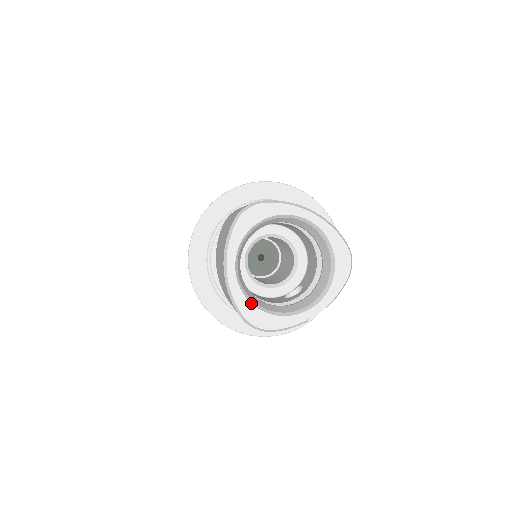
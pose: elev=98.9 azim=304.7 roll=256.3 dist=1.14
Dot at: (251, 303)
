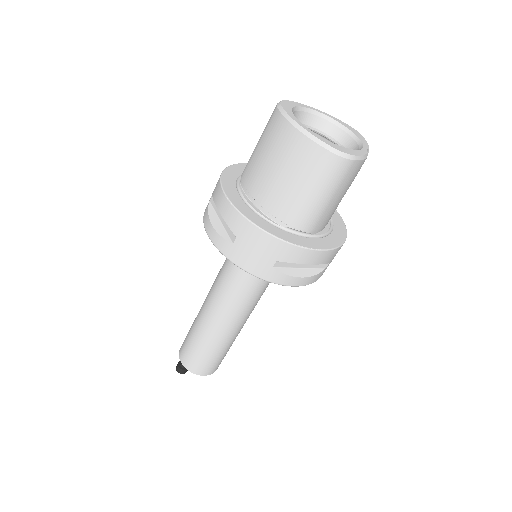
Dot at: (329, 141)
